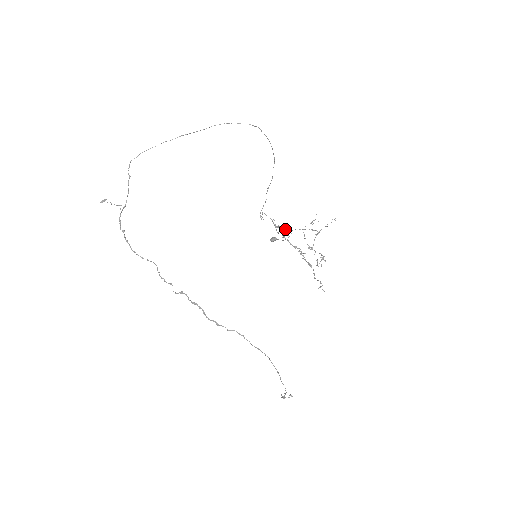
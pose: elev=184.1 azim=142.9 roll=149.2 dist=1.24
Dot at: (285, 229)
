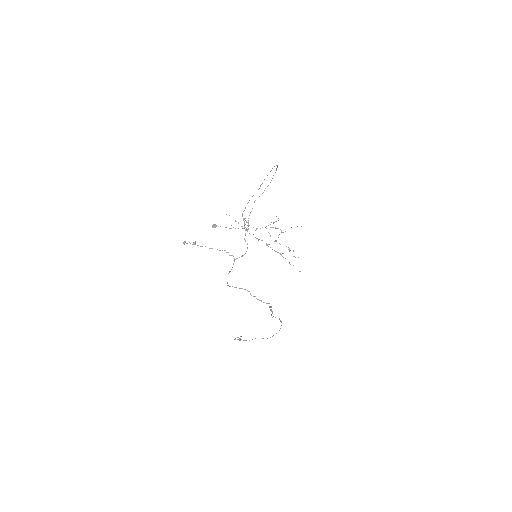
Dot at: (257, 228)
